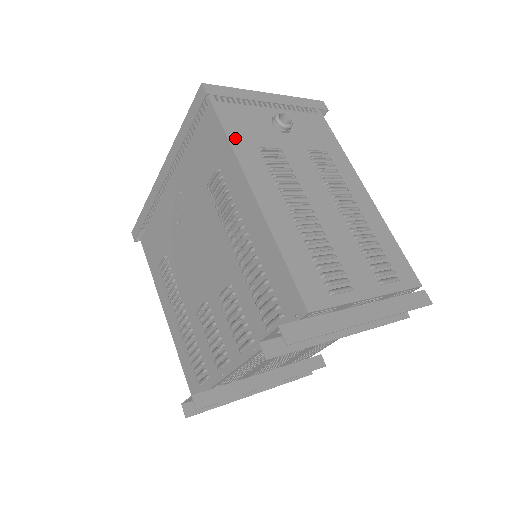
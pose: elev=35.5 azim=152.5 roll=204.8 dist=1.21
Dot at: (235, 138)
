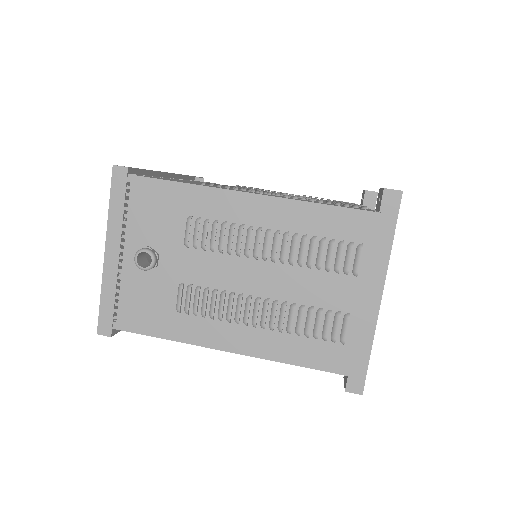
Dot at: (163, 330)
